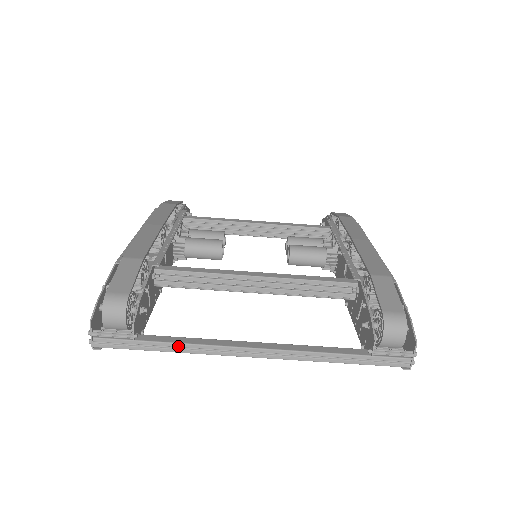
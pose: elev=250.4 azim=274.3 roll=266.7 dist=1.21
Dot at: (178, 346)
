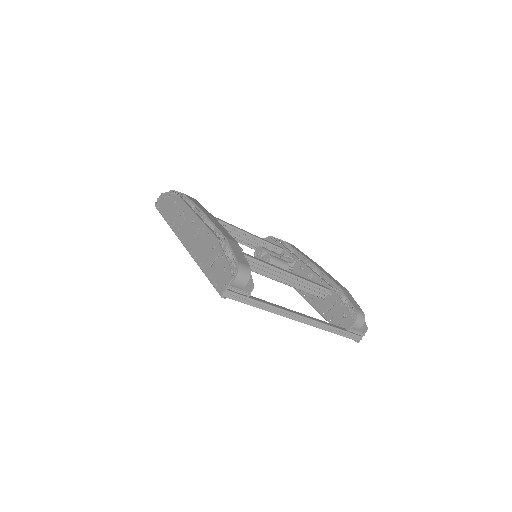
Dot at: (268, 306)
